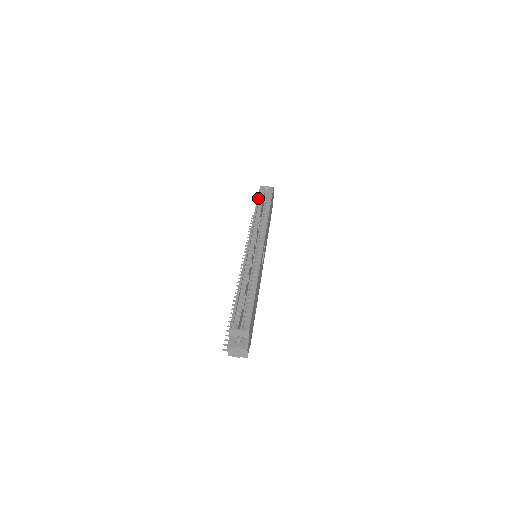
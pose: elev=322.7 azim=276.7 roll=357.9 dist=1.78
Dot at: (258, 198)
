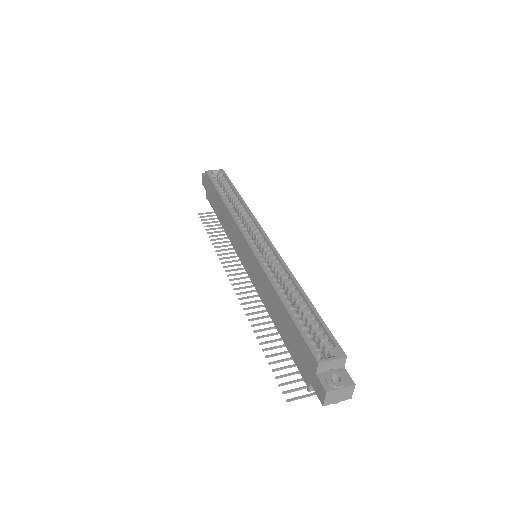
Dot at: (214, 184)
